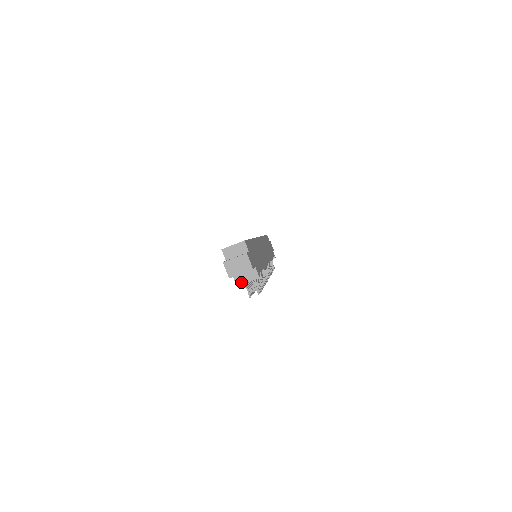
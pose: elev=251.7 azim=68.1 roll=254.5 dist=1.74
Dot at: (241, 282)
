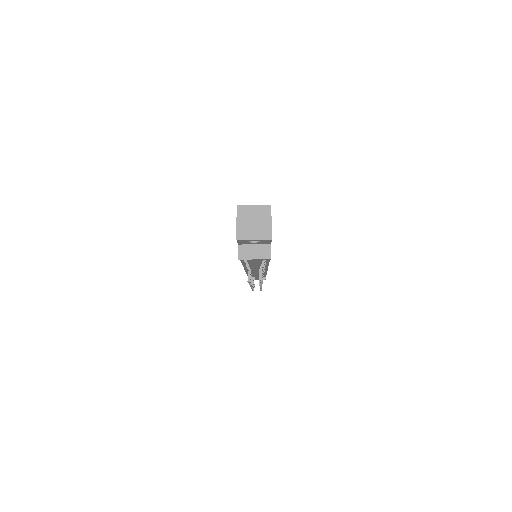
Dot at: (246, 256)
